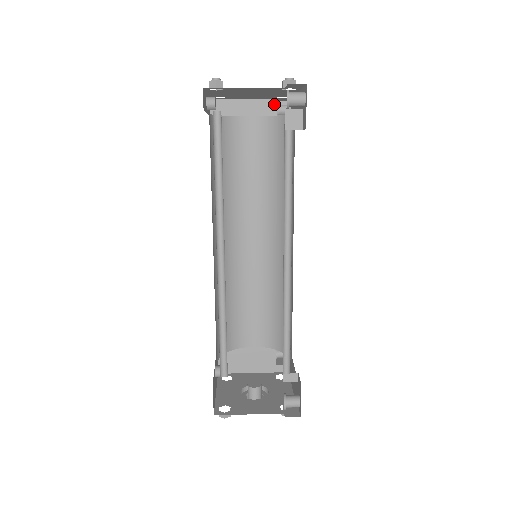
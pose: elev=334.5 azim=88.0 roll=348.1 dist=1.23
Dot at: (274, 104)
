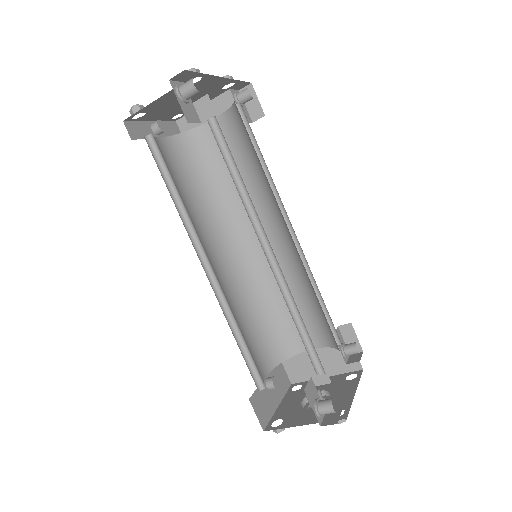
Dot at: (229, 96)
